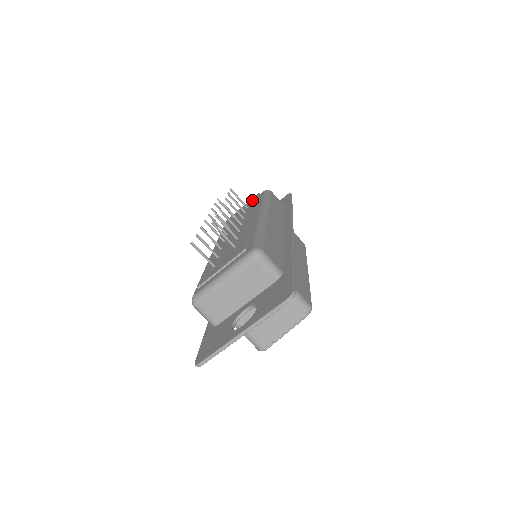
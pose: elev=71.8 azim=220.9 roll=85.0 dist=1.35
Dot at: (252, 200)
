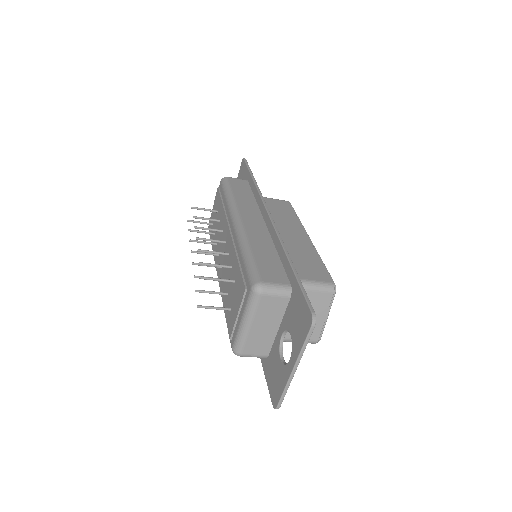
Dot at: (217, 199)
